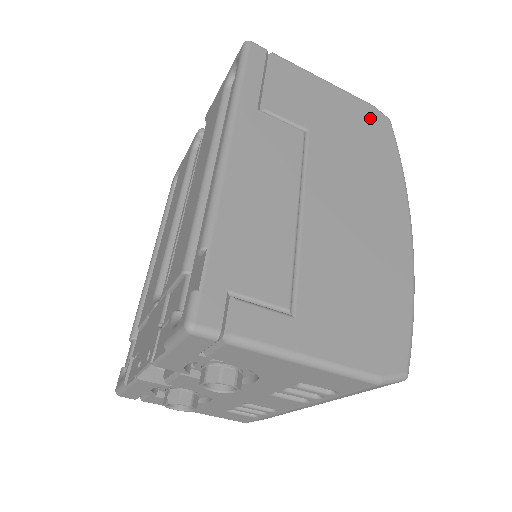
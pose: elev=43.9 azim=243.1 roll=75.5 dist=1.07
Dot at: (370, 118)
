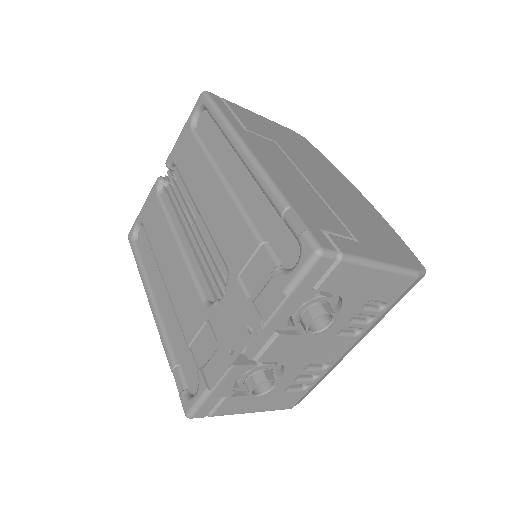
Dot at: (296, 136)
